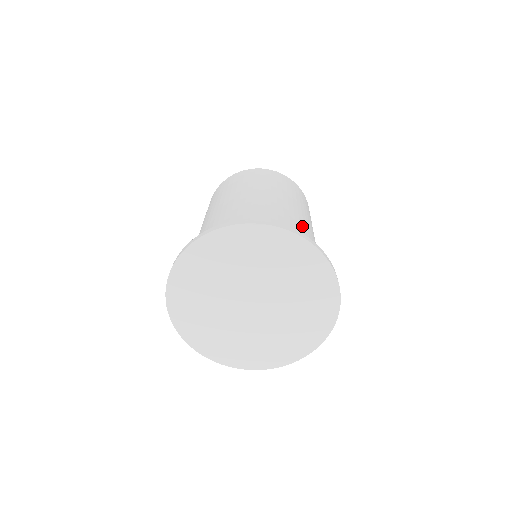
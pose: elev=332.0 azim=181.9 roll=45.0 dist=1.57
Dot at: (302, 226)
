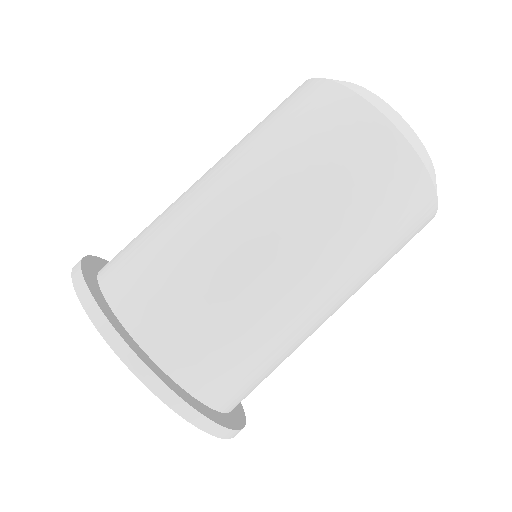
Dot at: (267, 319)
